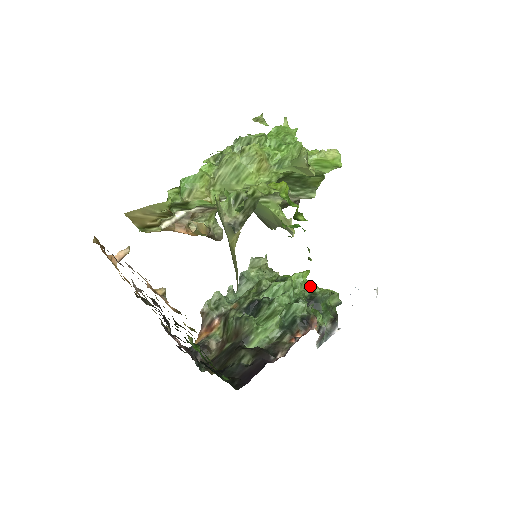
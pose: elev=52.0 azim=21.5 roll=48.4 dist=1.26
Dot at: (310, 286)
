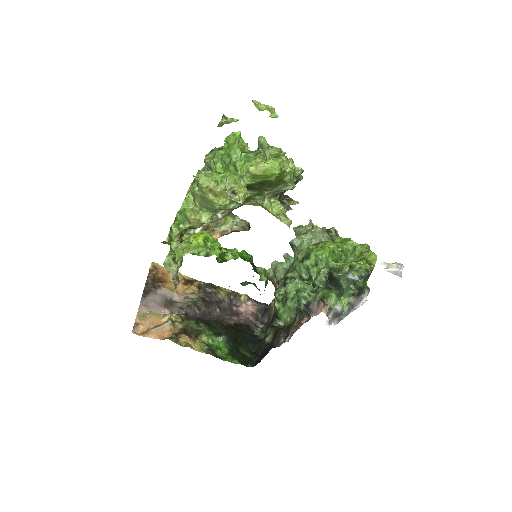
Dot at: (328, 263)
